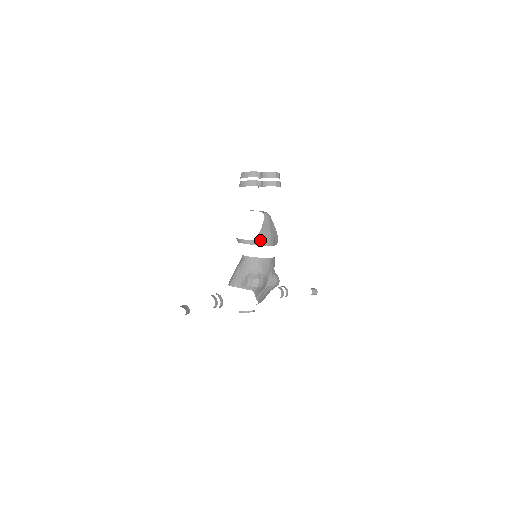
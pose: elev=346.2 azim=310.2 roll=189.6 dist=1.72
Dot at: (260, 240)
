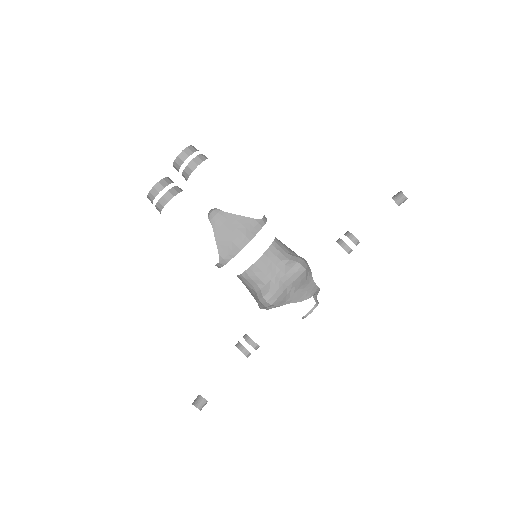
Dot at: (226, 254)
